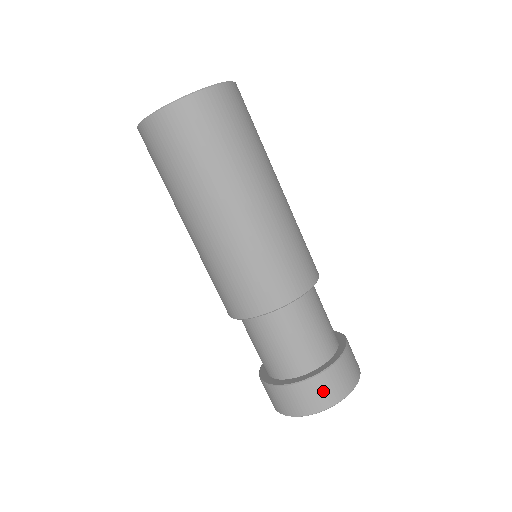
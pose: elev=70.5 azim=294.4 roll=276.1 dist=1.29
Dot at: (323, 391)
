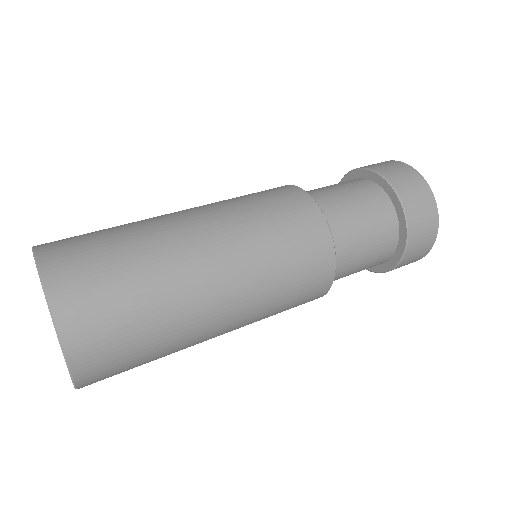
Dot at: (420, 246)
